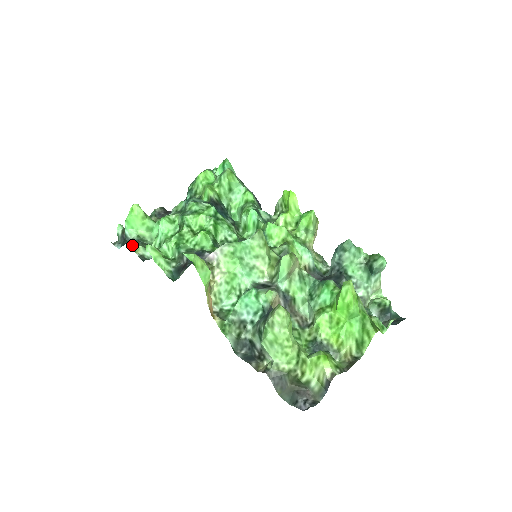
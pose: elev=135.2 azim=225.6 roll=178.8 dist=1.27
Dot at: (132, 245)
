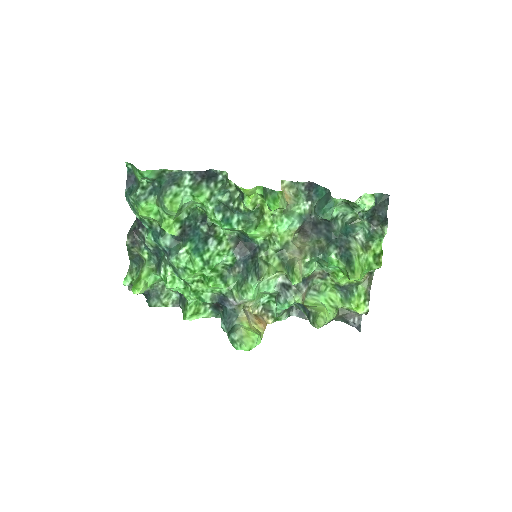
Dot at: (161, 305)
